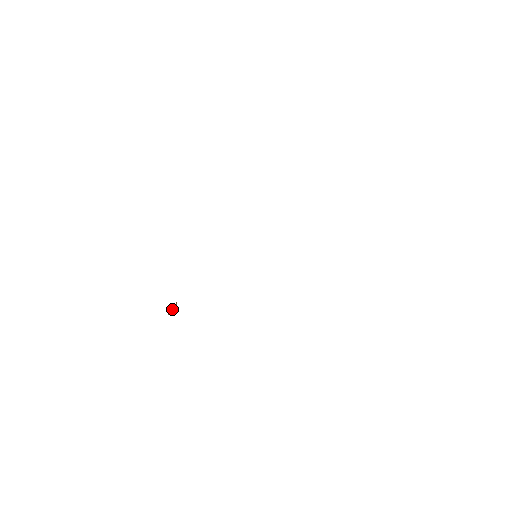
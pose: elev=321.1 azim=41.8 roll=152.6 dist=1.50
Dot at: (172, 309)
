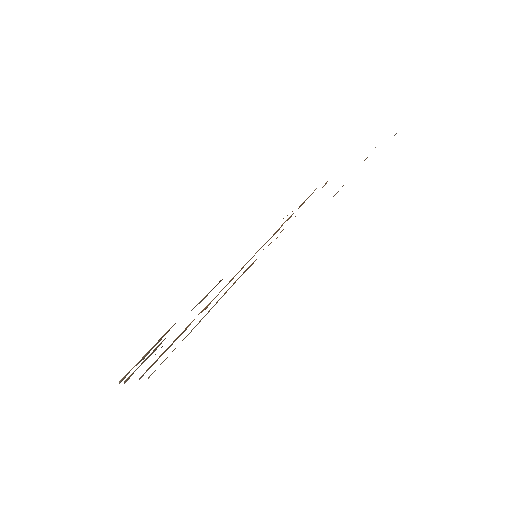
Dot at: occluded
